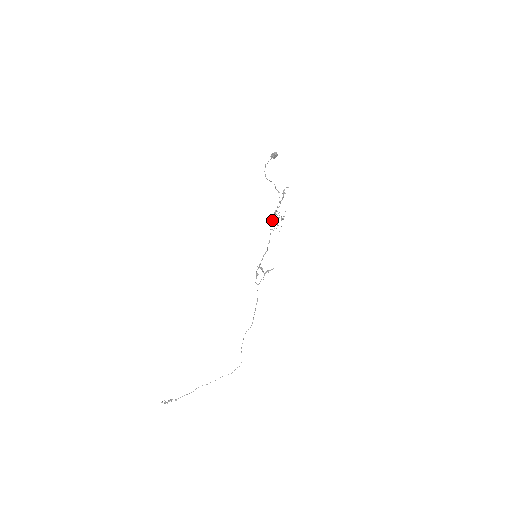
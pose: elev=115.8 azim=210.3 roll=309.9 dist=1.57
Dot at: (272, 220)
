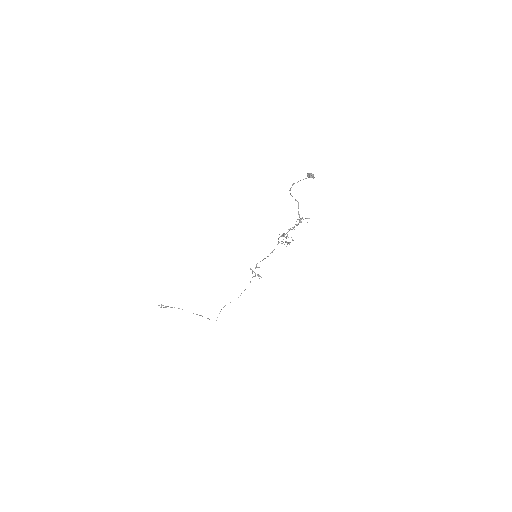
Dot at: (281, 236)
